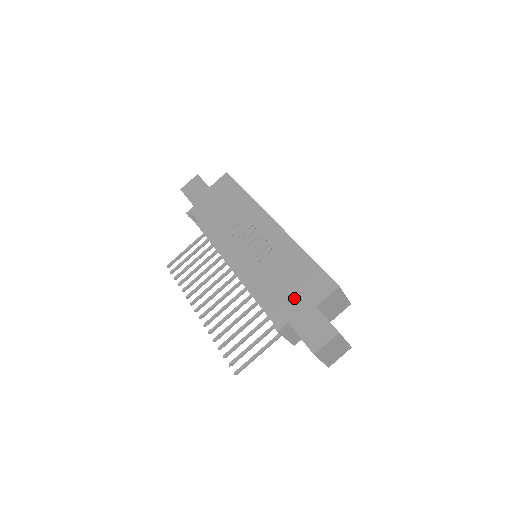
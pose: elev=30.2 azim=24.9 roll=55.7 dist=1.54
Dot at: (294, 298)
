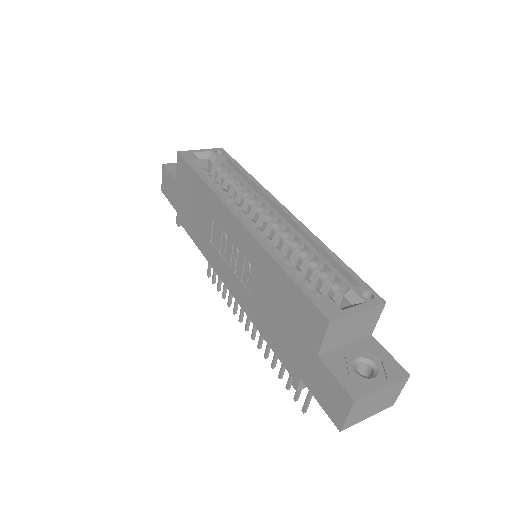
Dot at: (293, 341)
